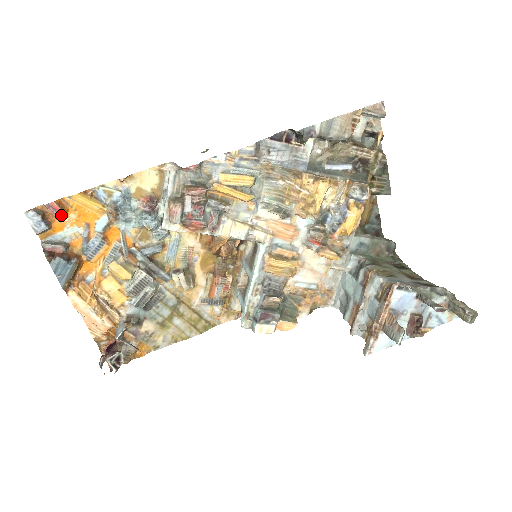
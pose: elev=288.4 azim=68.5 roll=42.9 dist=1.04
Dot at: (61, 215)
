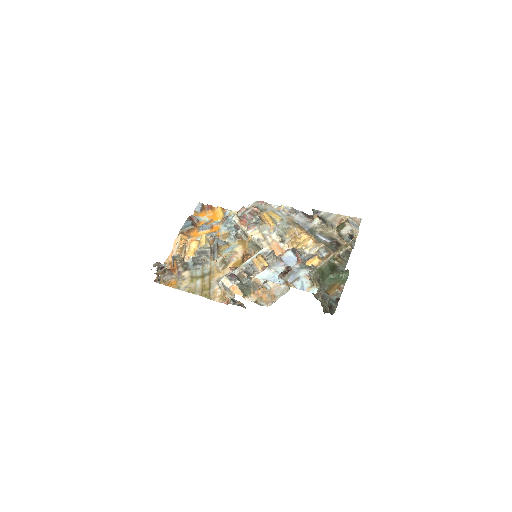
Dot at: (208, 210)
